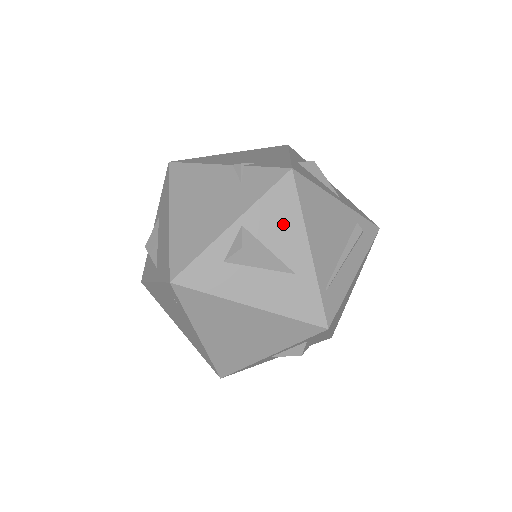
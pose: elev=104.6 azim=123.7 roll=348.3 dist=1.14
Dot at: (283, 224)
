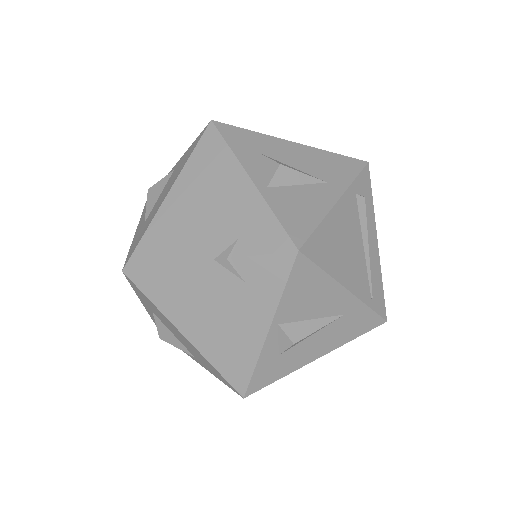
Dot at: (315, 295)
